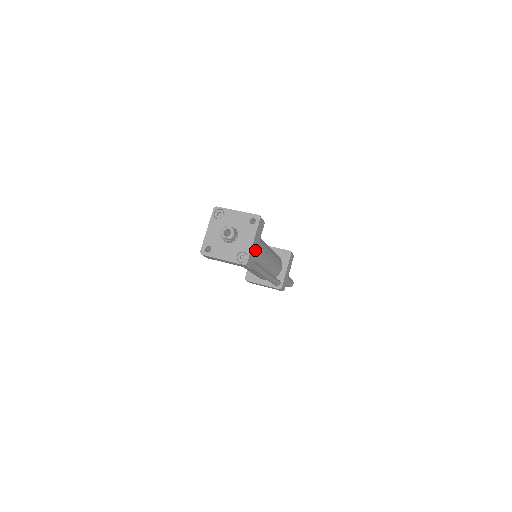
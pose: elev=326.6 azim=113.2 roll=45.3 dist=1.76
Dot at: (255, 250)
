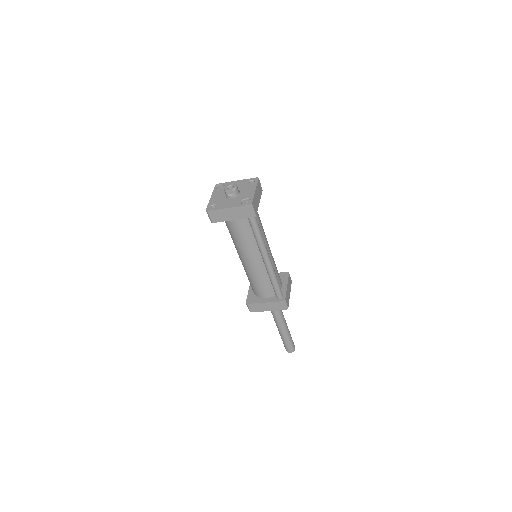
Dot at: (257, 204)
